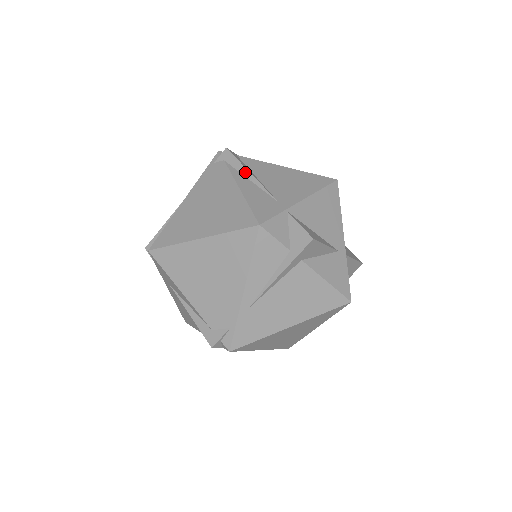
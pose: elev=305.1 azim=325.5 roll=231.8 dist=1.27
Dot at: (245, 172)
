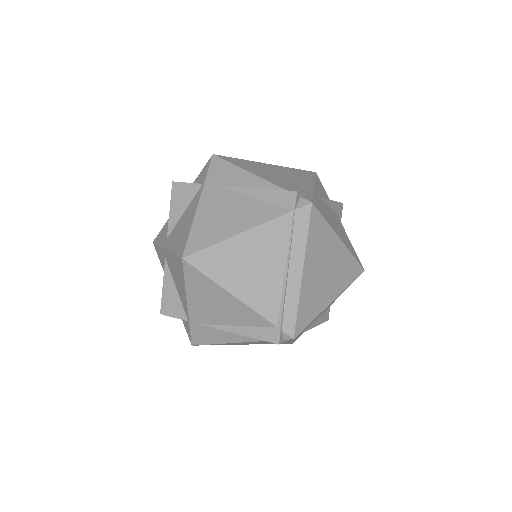
Dot at: occluded
